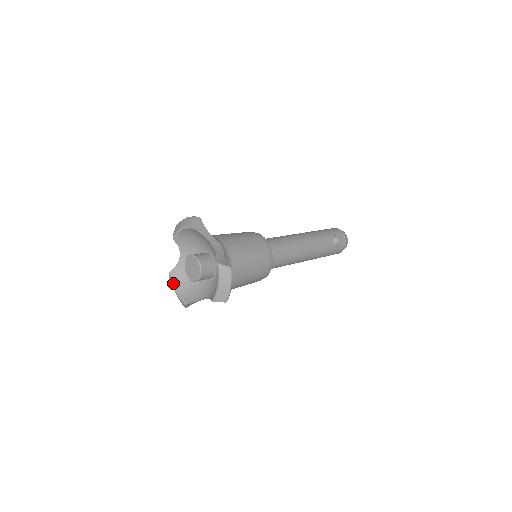
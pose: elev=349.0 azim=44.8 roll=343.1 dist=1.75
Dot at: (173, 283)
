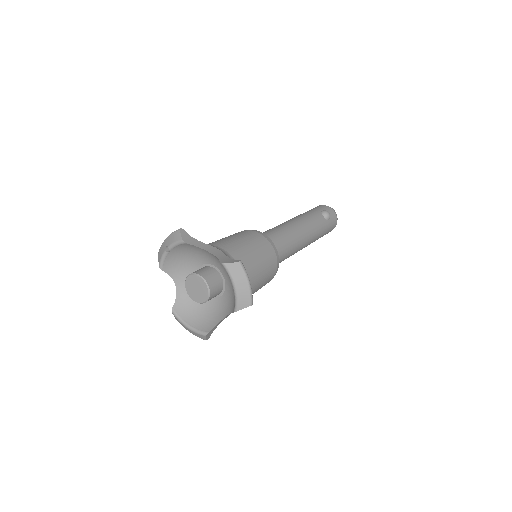
Dot at: (181, 319)
